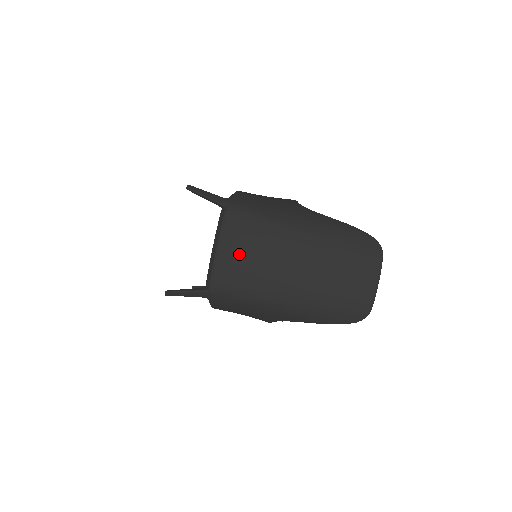
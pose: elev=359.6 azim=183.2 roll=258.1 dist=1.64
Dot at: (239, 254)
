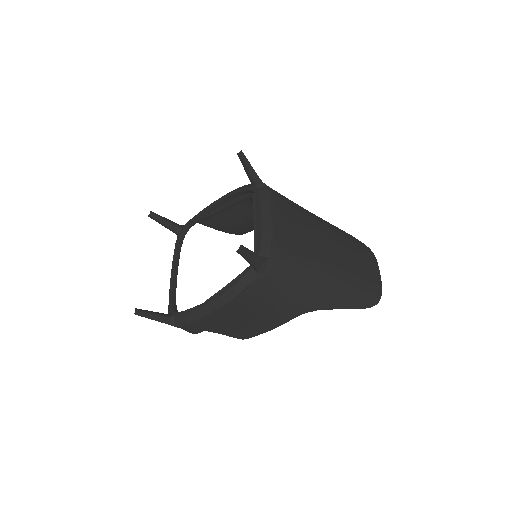
Dot at: (291, 227)
